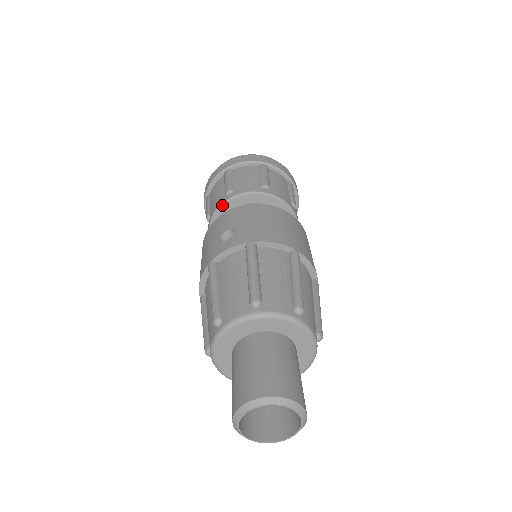
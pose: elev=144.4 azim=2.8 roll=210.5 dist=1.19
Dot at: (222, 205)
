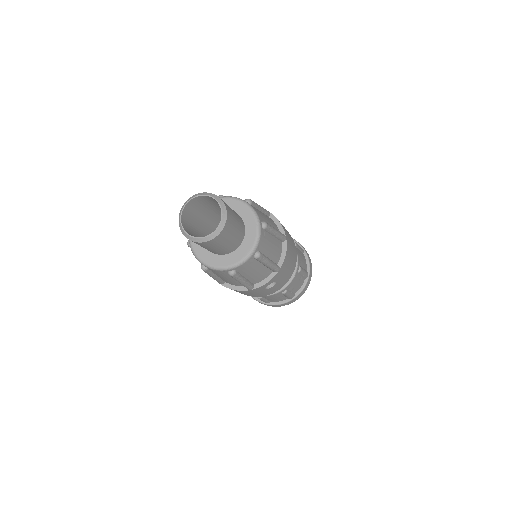
Dot at: occluded
